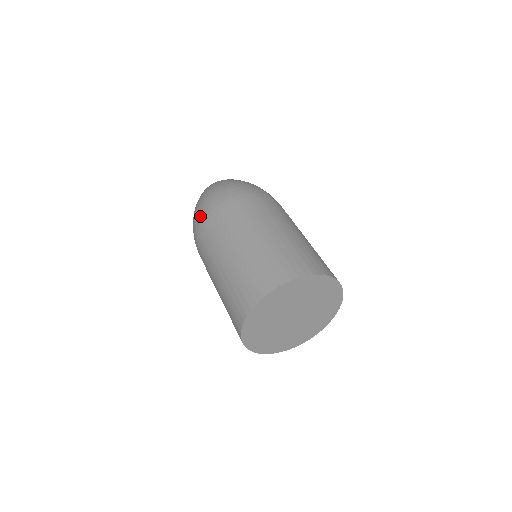
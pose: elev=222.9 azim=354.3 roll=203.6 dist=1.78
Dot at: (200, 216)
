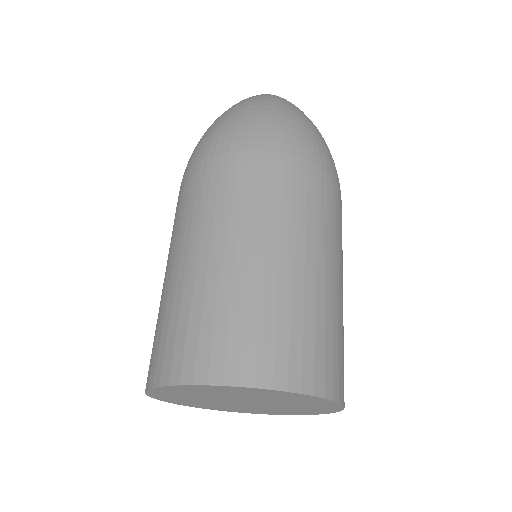
Dot at: occluded
